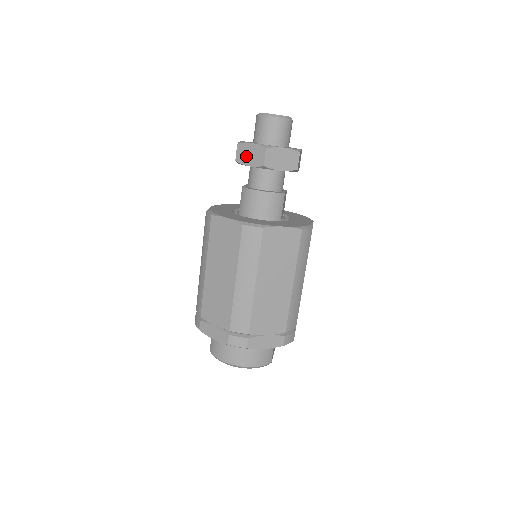
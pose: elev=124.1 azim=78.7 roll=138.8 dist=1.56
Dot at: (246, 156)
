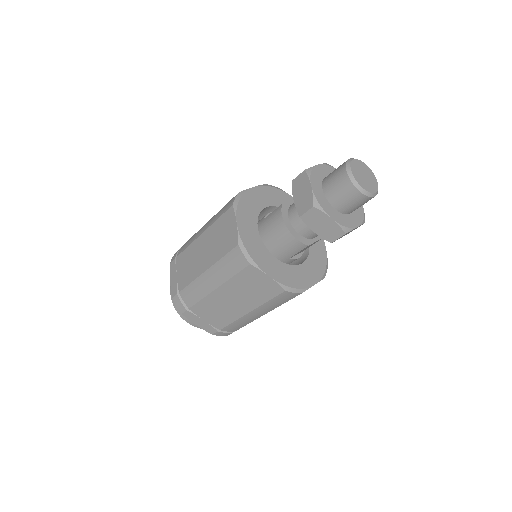
Dot at: (299, 189)
